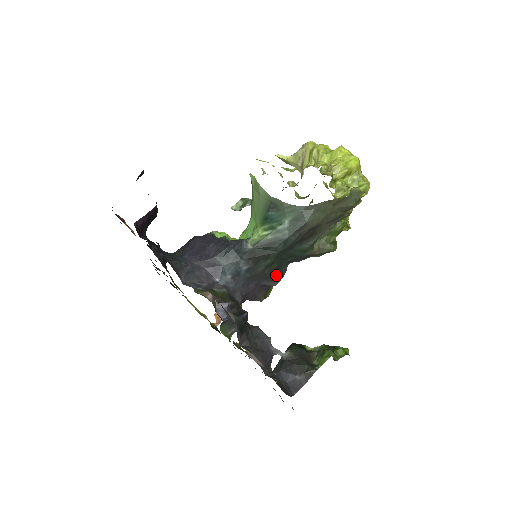
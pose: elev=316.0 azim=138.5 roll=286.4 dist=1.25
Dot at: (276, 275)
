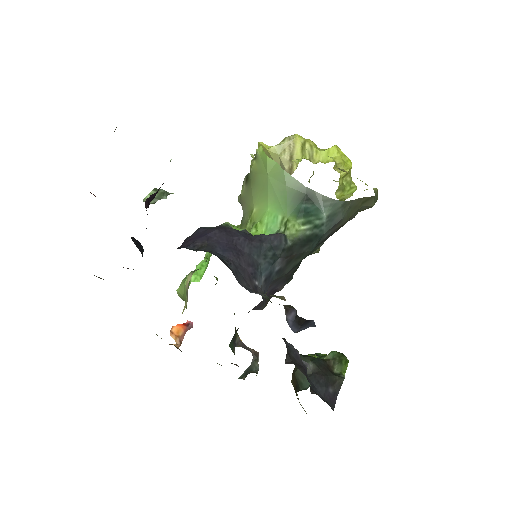
Dot at: (291, 277)
